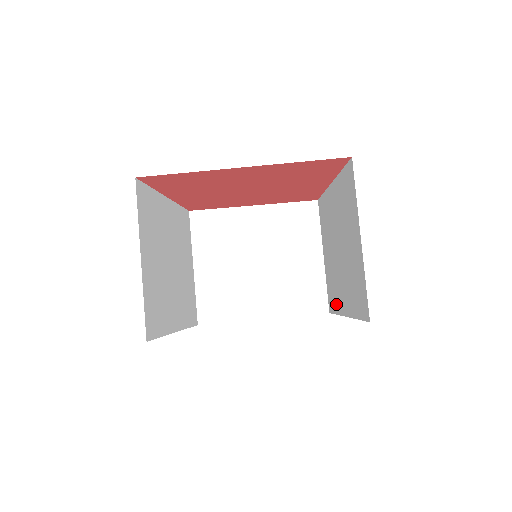
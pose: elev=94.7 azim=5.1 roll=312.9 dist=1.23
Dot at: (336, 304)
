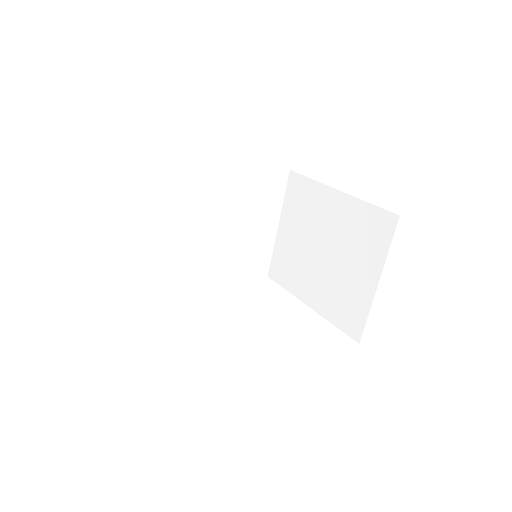
Dot at: occluded
